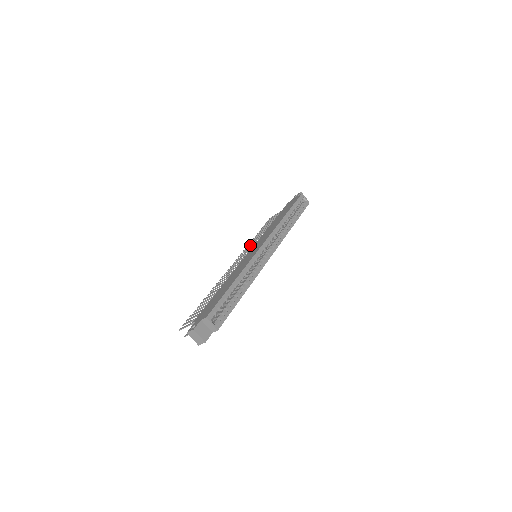
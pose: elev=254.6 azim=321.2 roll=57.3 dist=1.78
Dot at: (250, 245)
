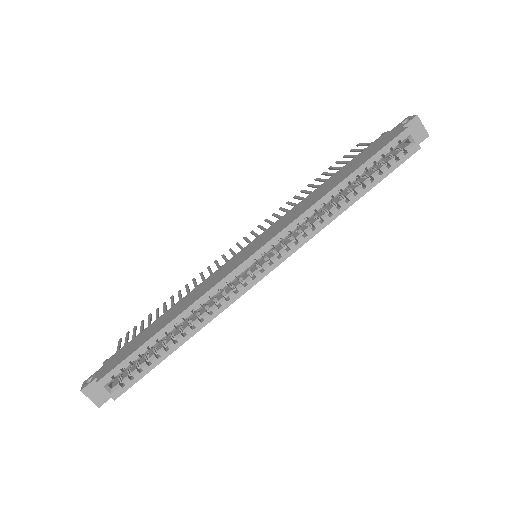
Dot at: (282, 210)
